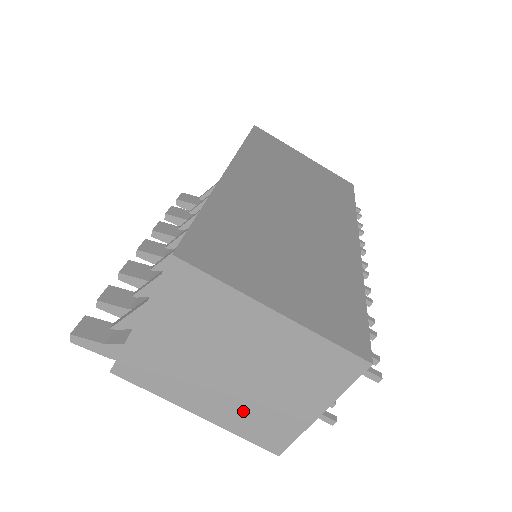
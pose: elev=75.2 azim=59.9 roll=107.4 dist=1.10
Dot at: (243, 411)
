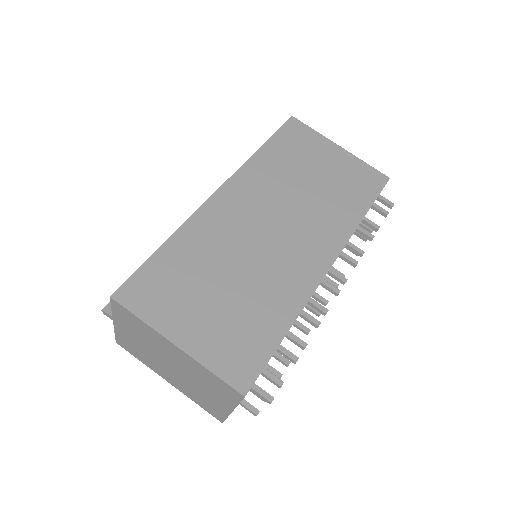
Dot at: (190, 391)
